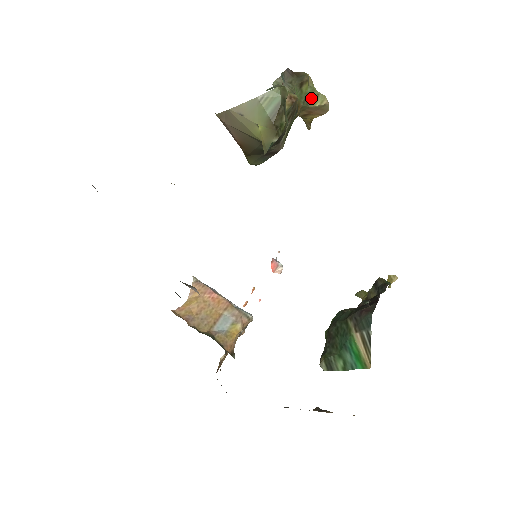
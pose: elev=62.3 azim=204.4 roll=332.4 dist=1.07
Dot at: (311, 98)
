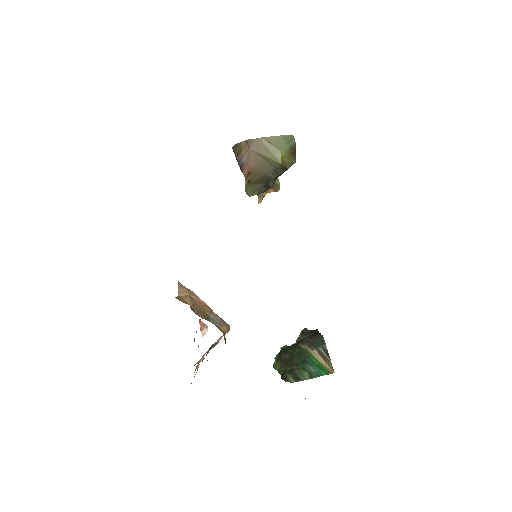
Dot at: occluded
